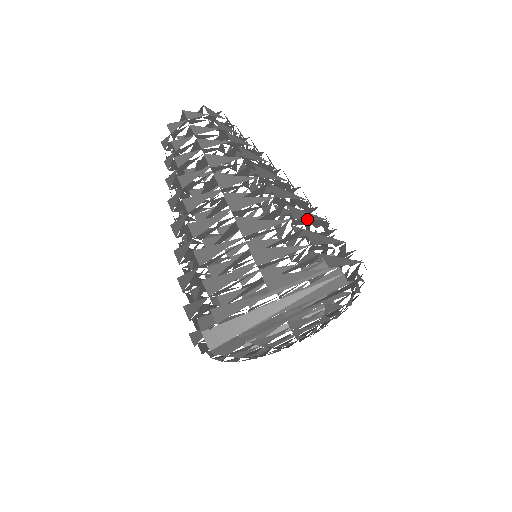
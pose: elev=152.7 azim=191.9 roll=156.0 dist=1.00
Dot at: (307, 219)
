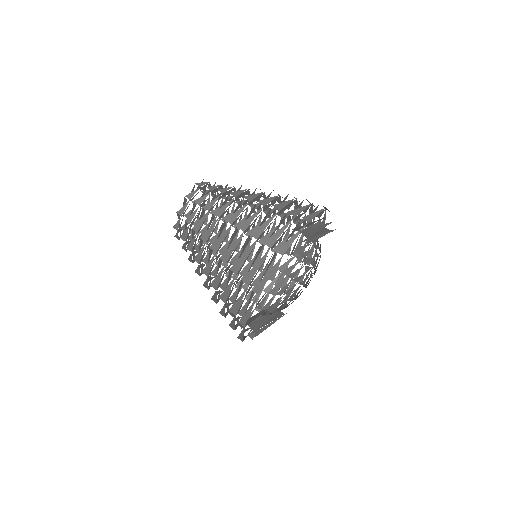
Dot at: occluded
